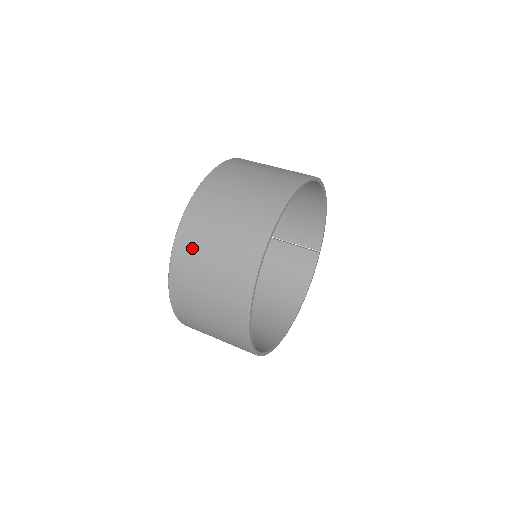
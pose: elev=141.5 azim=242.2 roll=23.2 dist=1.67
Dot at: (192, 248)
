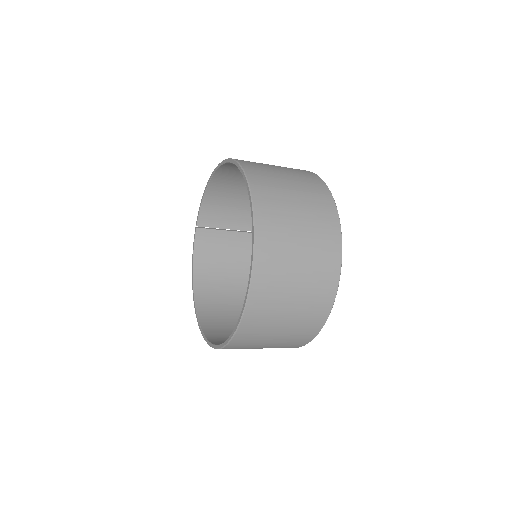
Dot at: (275, 272)
